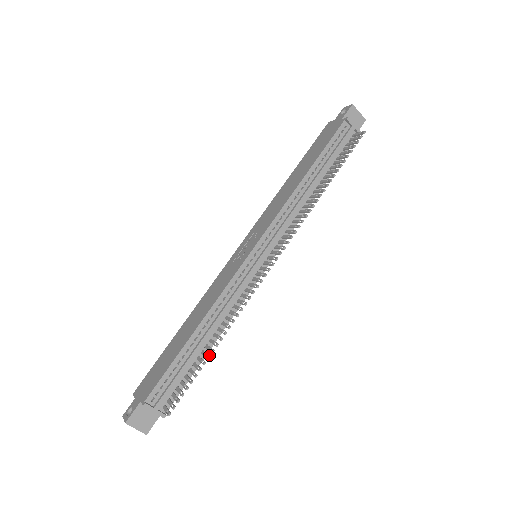
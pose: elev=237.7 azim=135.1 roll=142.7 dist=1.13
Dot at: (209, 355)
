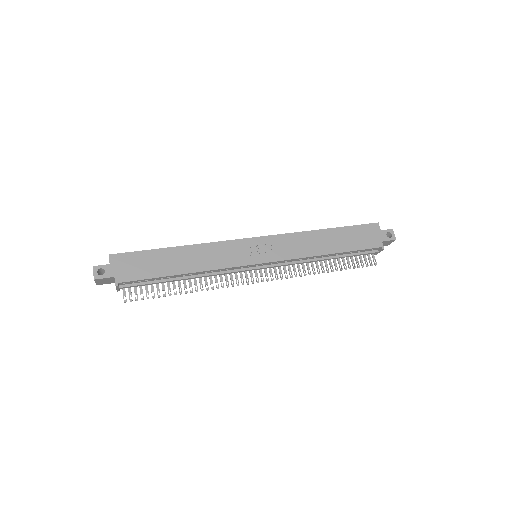
Dot at: occluded
